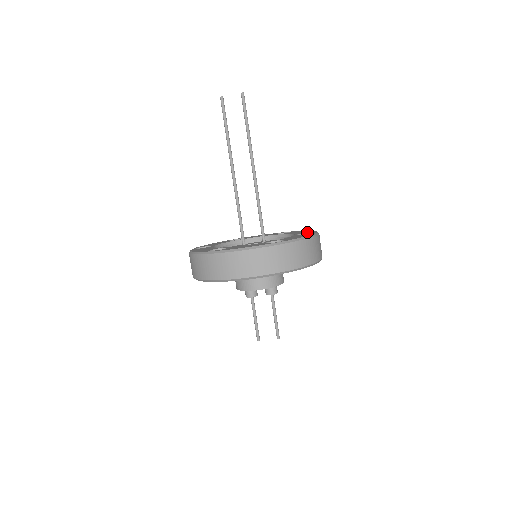
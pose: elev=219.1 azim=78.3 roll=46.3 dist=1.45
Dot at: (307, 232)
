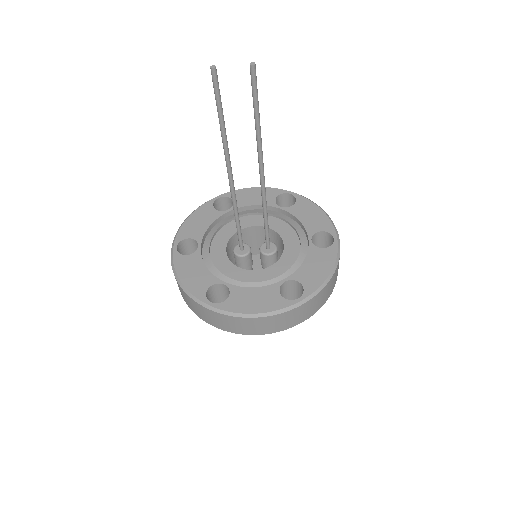
Dot at: (323, 231)
